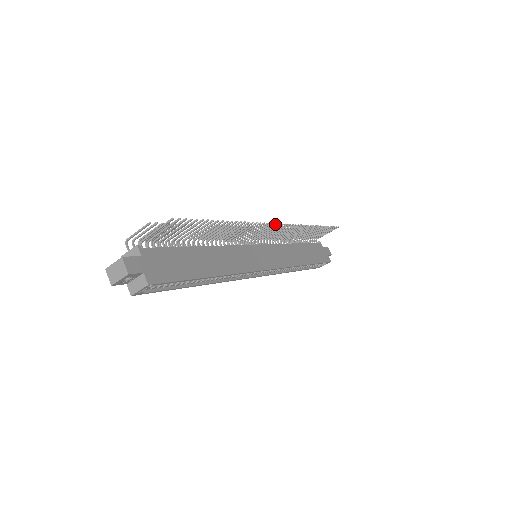
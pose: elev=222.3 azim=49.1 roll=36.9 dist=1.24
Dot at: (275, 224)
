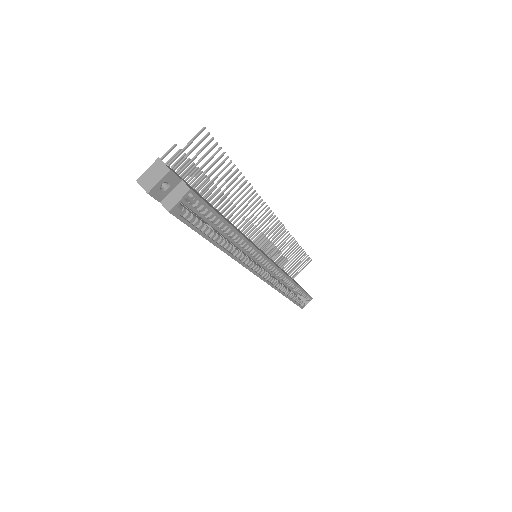
Dot at: (271, 214)
